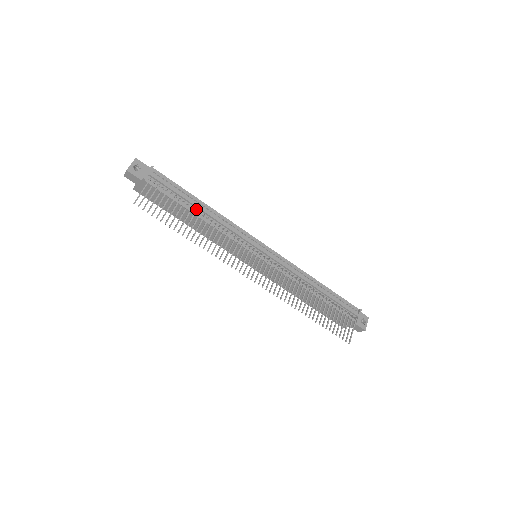
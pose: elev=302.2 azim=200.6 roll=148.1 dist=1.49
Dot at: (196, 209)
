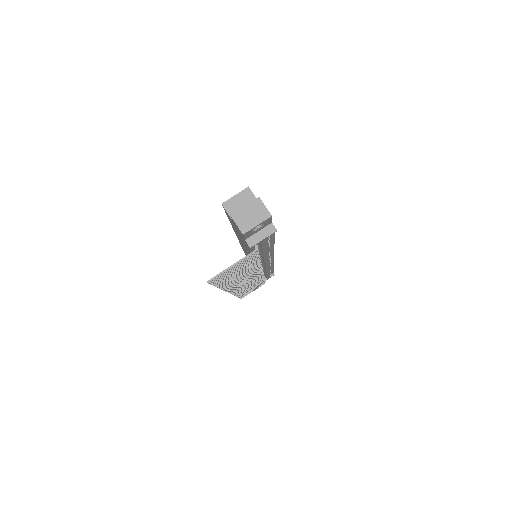
Dot at: occluded
